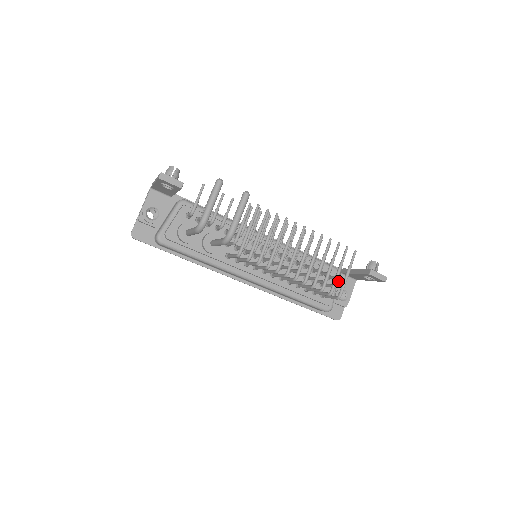
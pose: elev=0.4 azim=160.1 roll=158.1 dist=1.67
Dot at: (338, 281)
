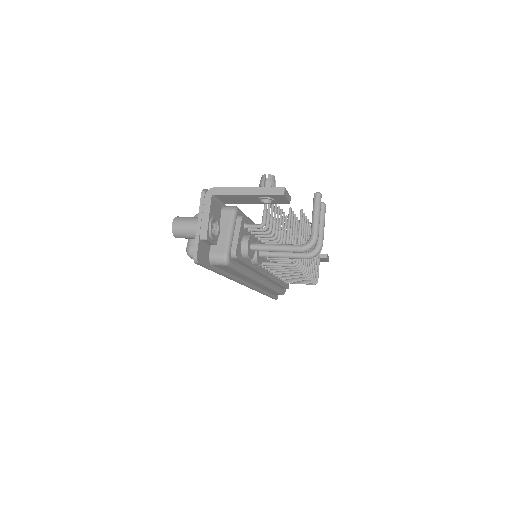
Dot at: occluded
